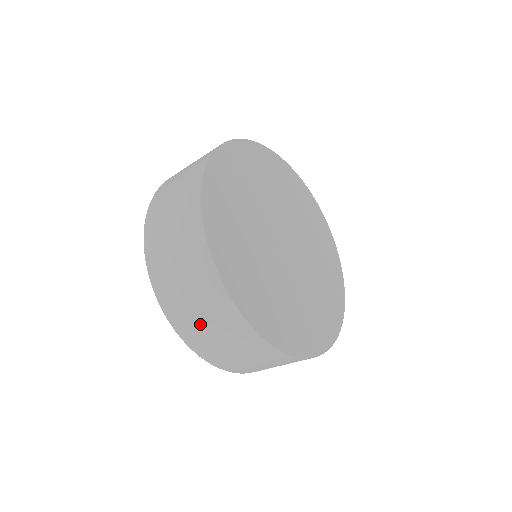
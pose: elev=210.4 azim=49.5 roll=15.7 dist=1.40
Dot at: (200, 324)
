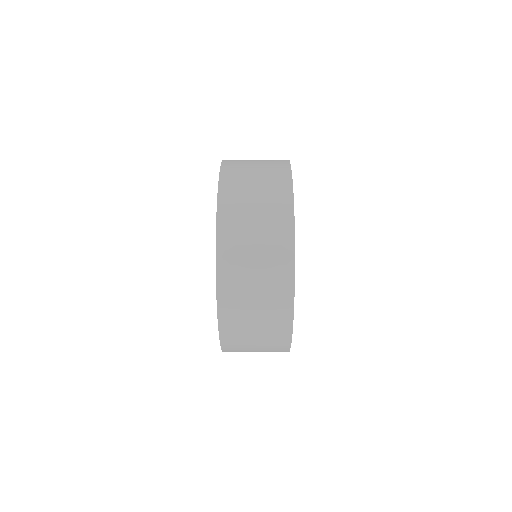
Dot at: (248, 324)
